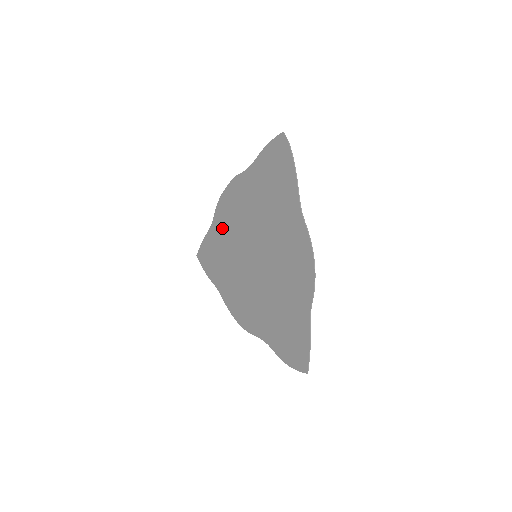
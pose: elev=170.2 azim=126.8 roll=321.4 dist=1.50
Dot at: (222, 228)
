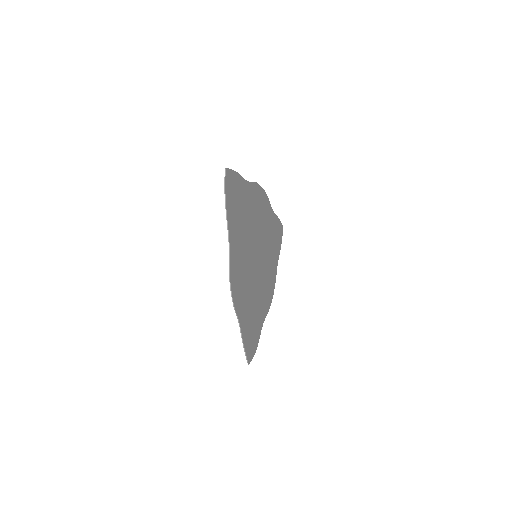
Dot at: (267, 218)
